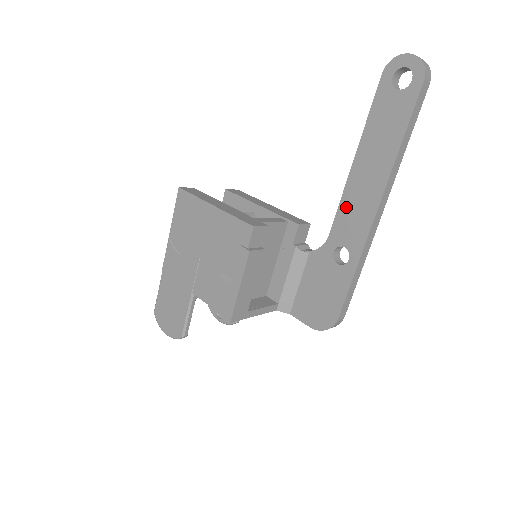
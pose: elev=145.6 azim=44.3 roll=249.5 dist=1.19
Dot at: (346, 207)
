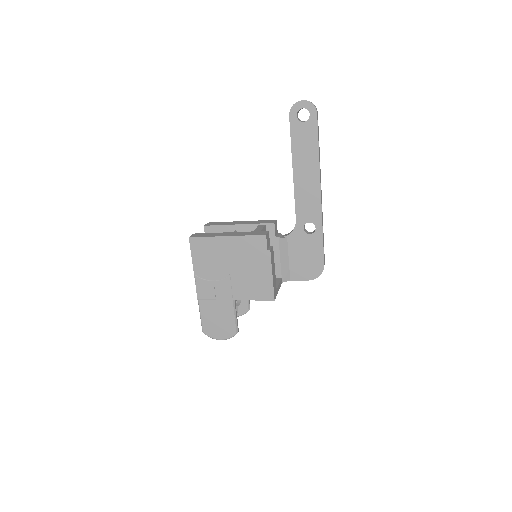
Dot at: (300, 199)
